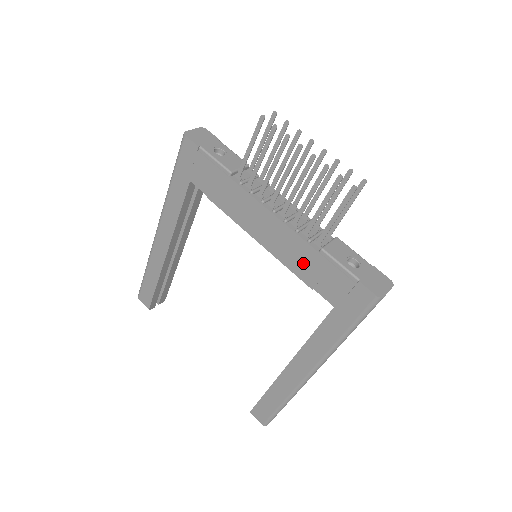
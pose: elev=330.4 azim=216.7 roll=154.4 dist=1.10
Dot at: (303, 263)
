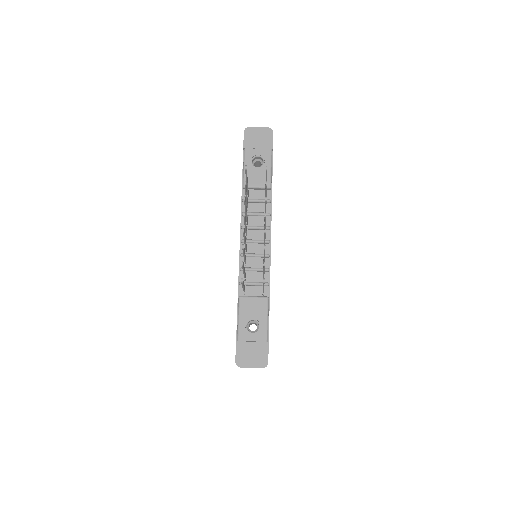
Dot at: occluded
